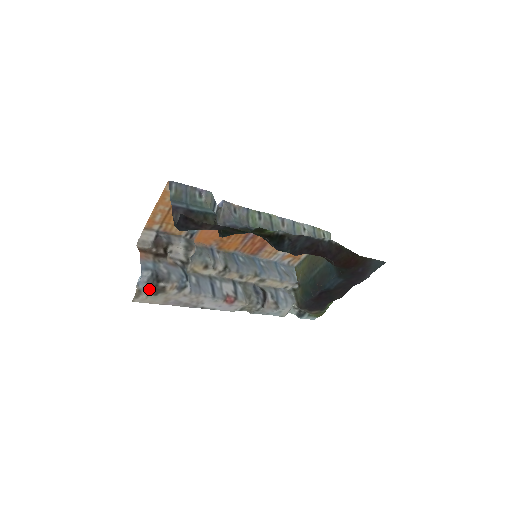
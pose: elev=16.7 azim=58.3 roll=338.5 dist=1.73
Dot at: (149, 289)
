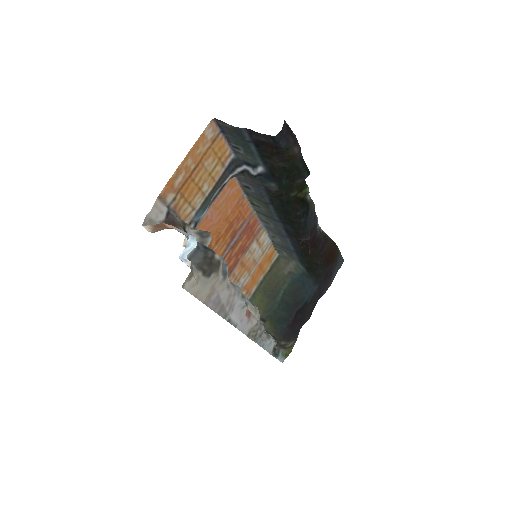
Dot at: (198, 268)
